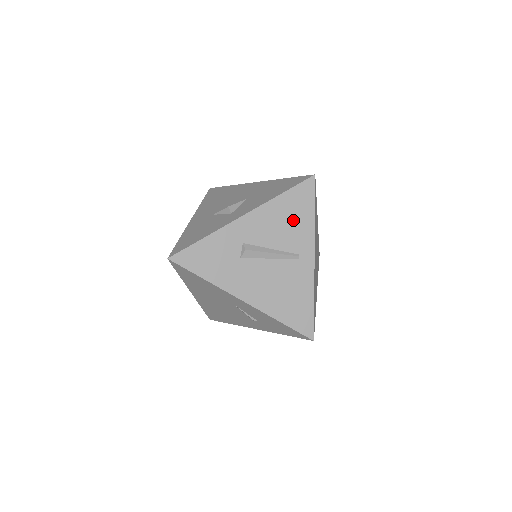
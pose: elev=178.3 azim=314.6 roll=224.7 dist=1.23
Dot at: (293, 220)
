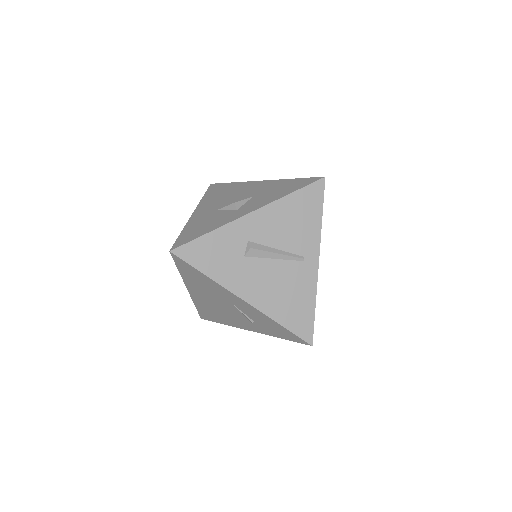
Dot at: (300, 221)
